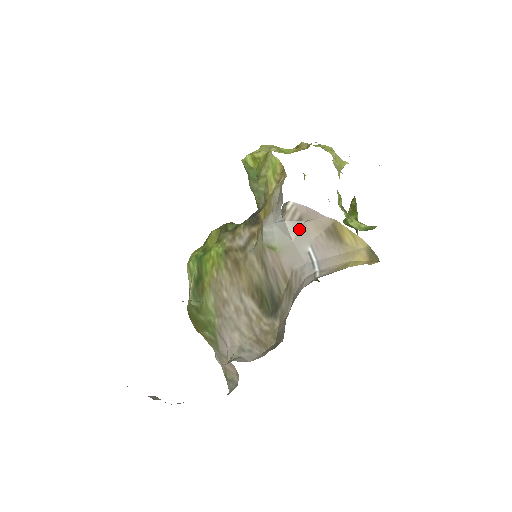
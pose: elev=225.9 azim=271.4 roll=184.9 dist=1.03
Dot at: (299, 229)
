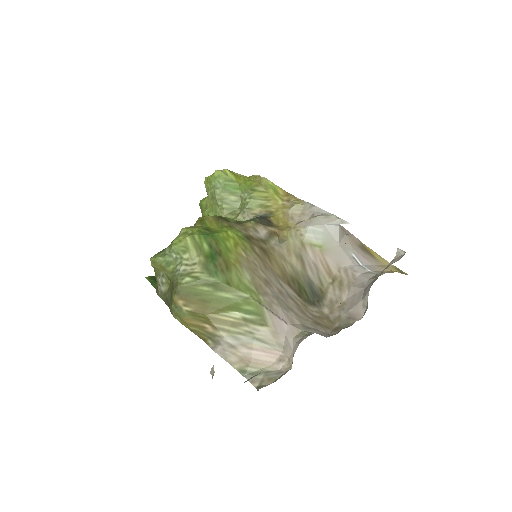
Dot at: (342, 237)
